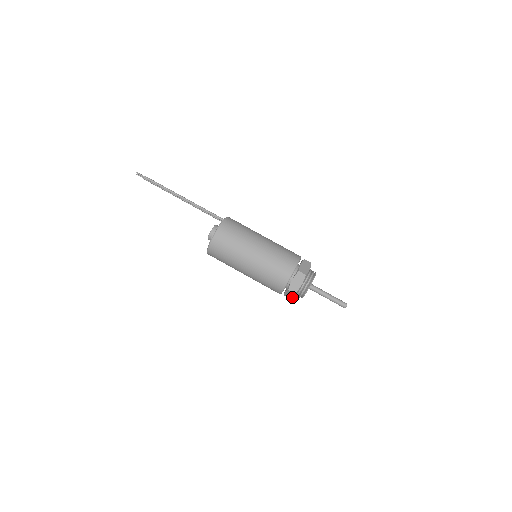
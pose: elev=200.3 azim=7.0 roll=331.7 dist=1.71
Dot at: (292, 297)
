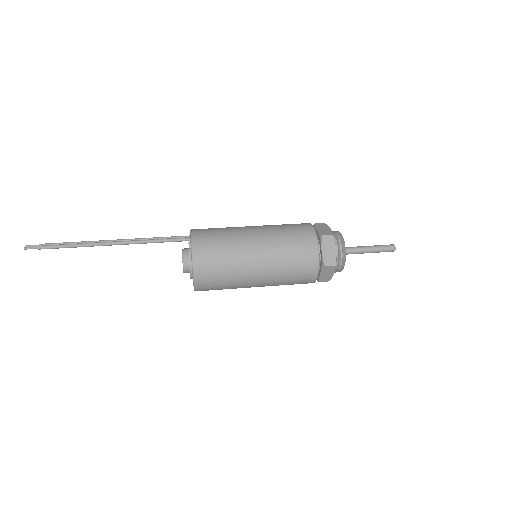
Dot at: occluded
